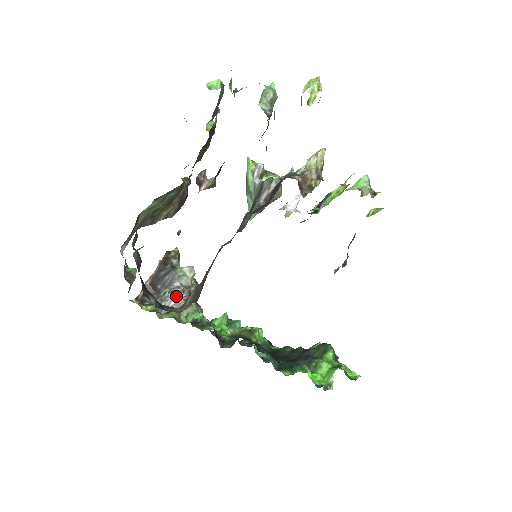
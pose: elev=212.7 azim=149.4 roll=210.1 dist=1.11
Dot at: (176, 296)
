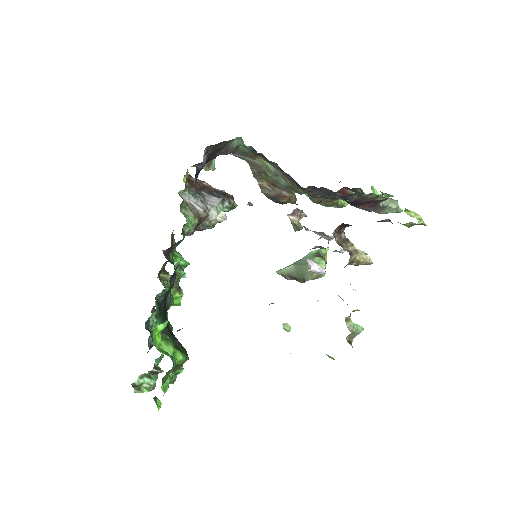
Dot at: (200, 205)
